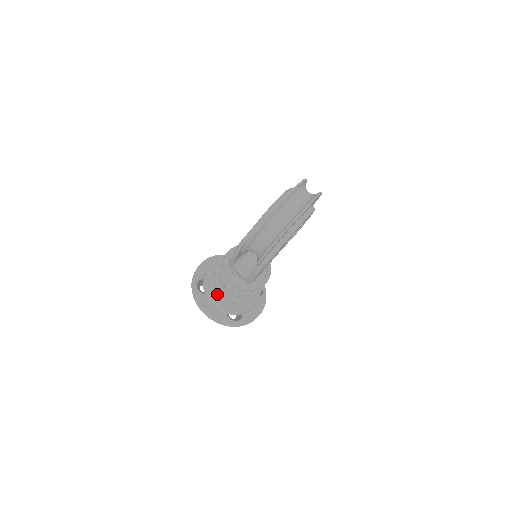
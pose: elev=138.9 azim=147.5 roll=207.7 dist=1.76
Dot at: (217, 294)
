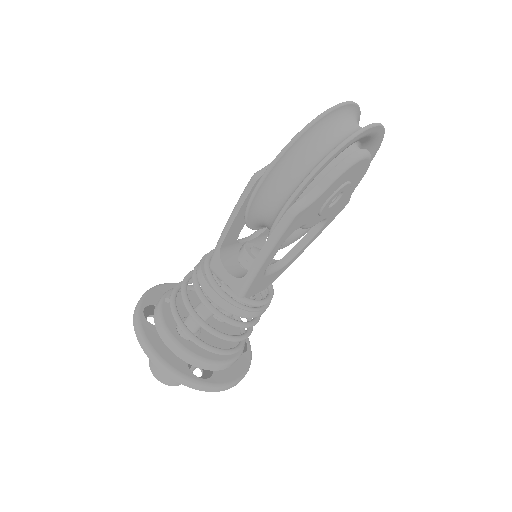
Dot at: (178, 321)
